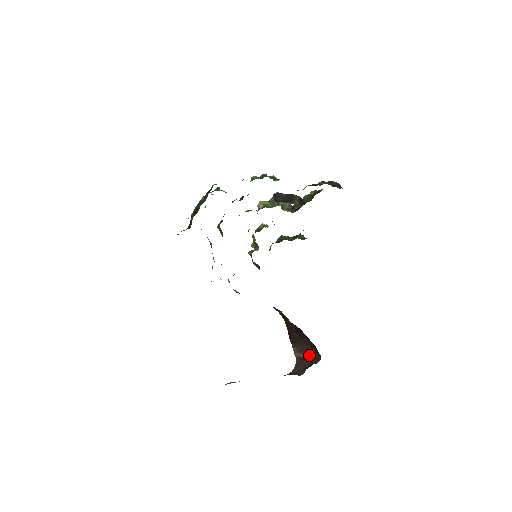
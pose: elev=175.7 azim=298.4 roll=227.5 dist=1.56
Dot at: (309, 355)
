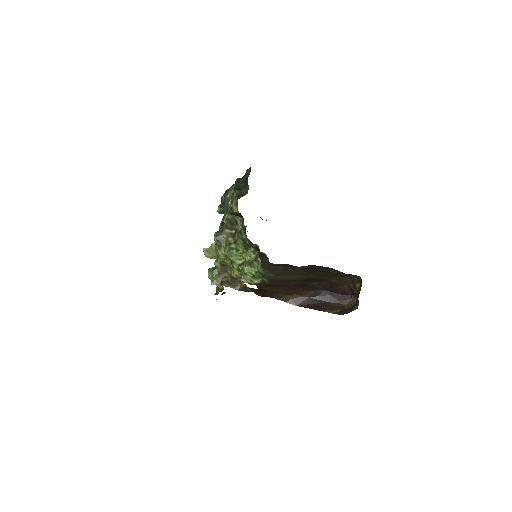
Dot at: (341, 308)
